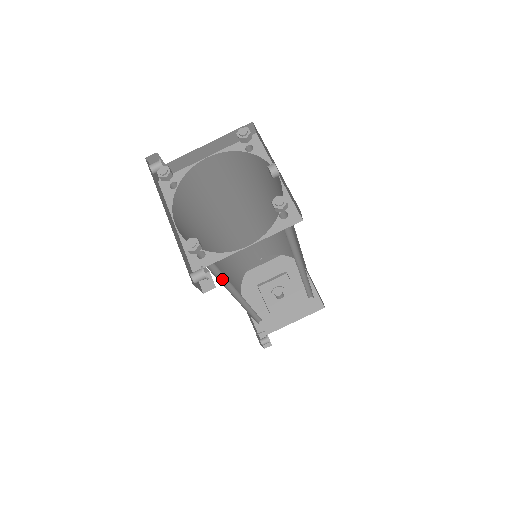
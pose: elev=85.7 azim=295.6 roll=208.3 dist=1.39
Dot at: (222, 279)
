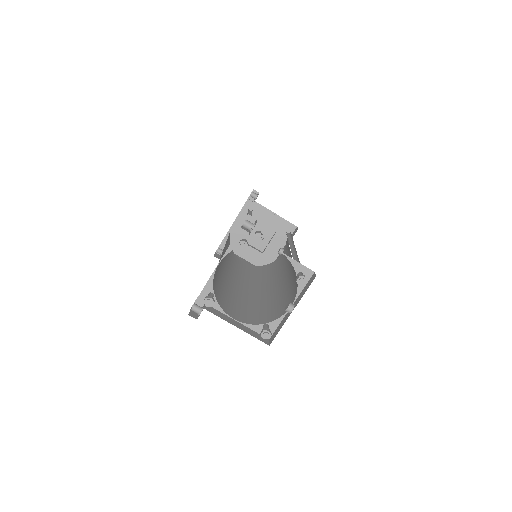
Dot at: occluded
